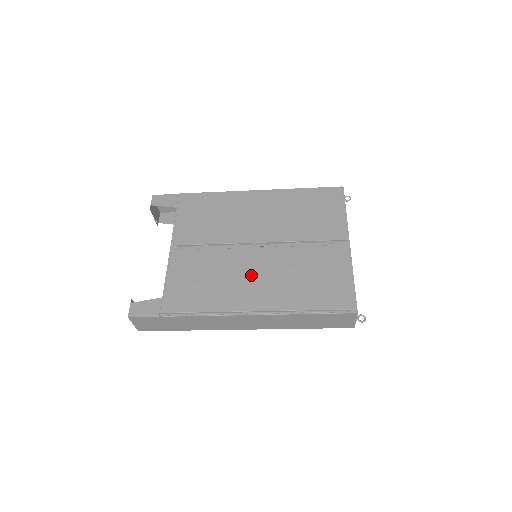
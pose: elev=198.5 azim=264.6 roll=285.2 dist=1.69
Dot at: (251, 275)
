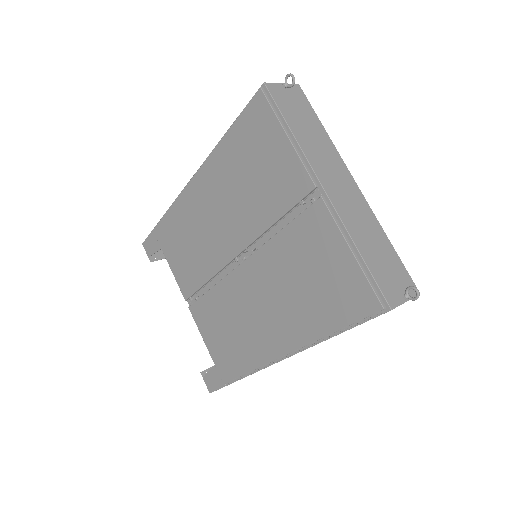
Dot at: (256, 307)
